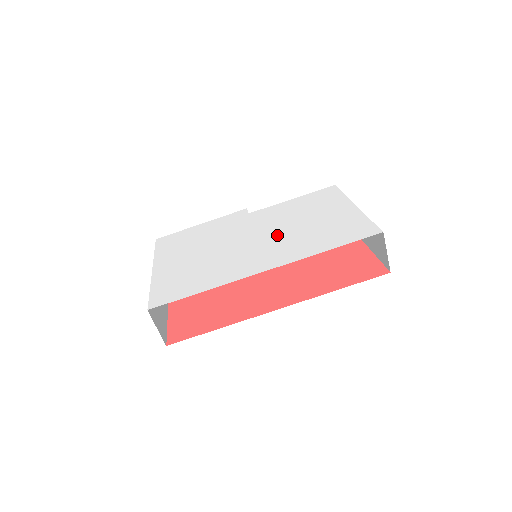
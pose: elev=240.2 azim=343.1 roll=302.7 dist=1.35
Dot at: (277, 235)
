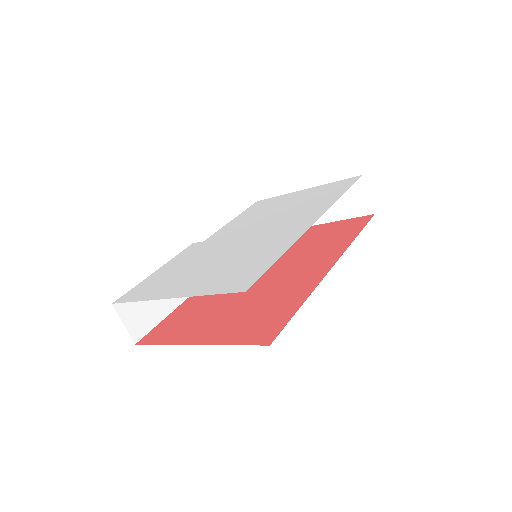
Dot at: (273, 220)
